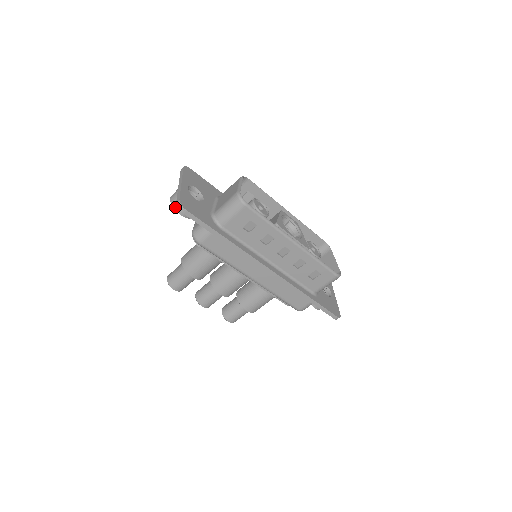
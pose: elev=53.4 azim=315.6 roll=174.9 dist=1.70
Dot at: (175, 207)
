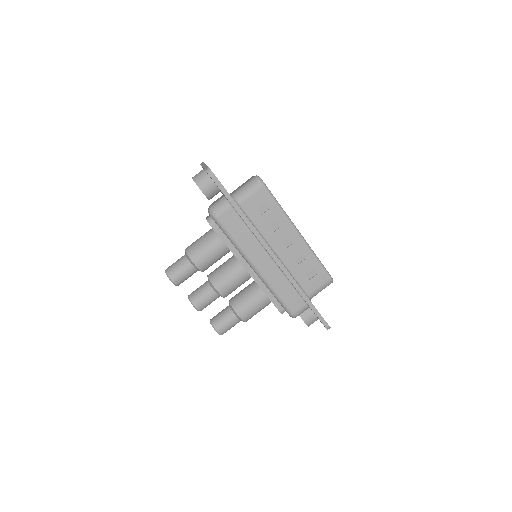
Dot at: (197, 183)
